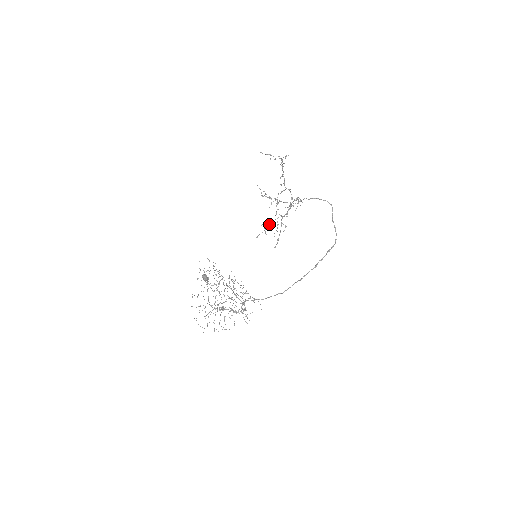
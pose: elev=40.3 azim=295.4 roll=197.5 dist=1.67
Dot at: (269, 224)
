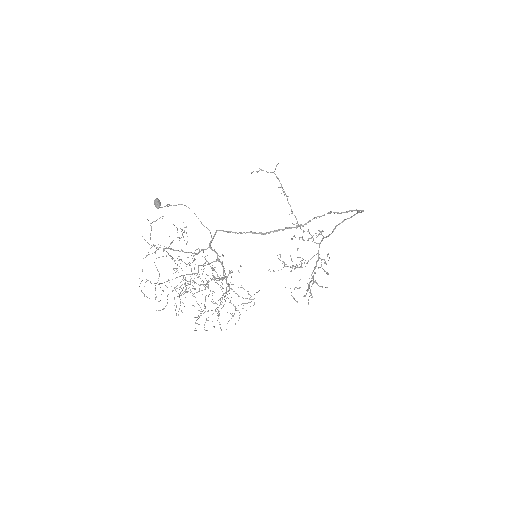
Dot at: (288, 266)
